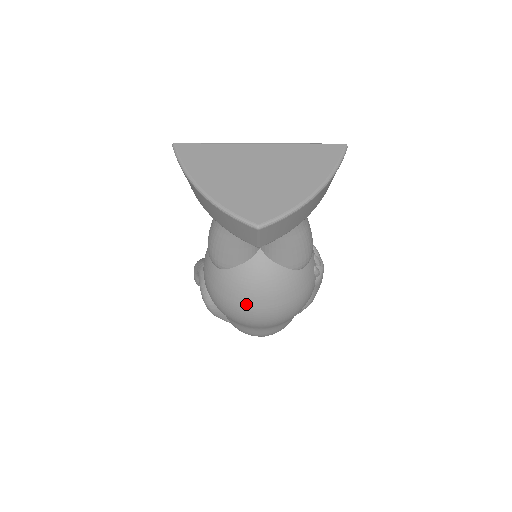
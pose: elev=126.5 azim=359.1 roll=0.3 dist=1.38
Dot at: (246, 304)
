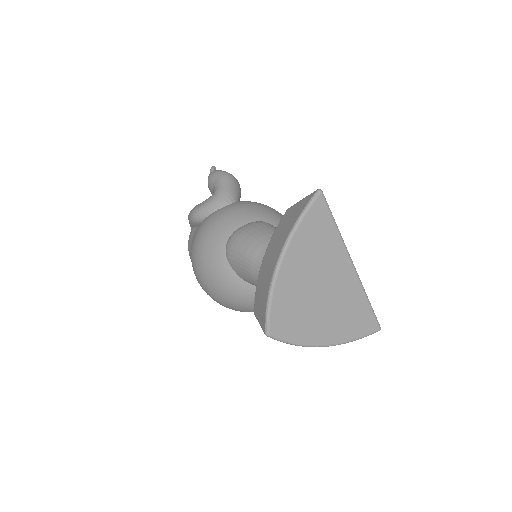
Dot at: (208, 282)
